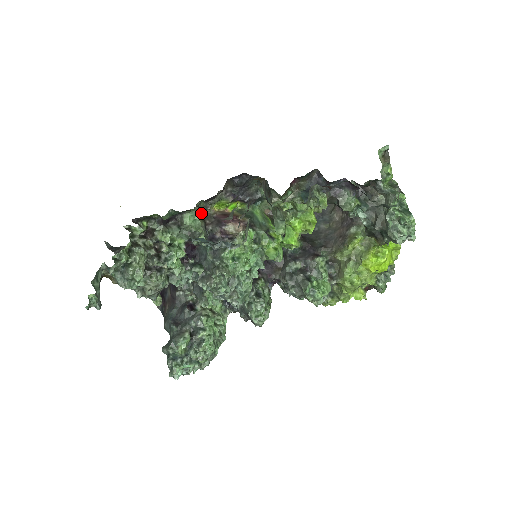
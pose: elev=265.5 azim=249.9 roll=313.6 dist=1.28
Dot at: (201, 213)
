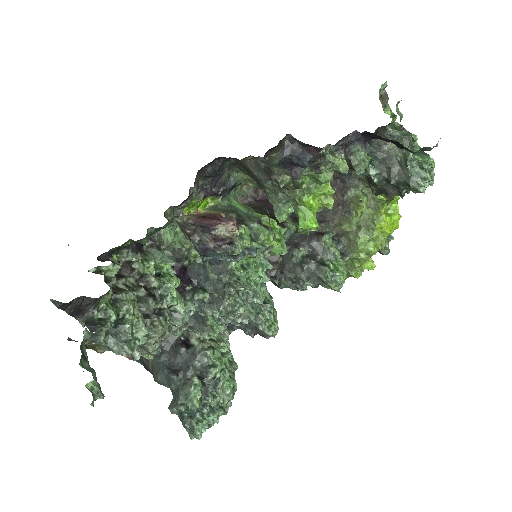
Dot at: occluded
